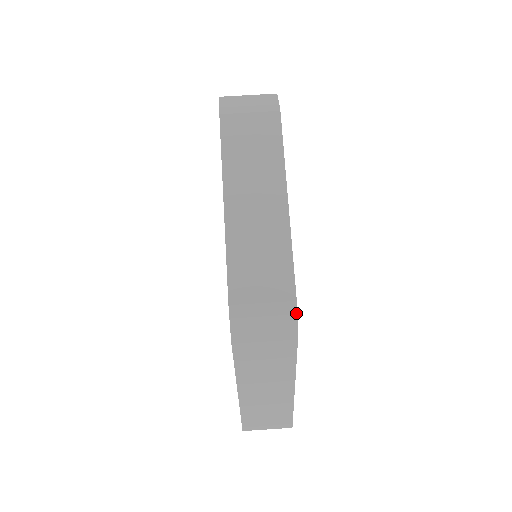
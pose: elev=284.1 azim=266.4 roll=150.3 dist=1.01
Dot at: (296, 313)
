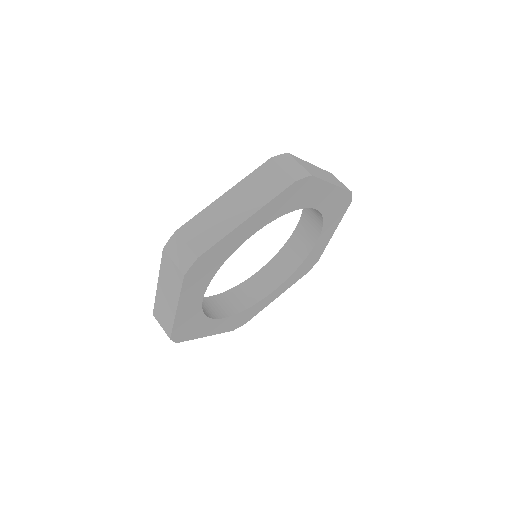
Dot at: (193, 263)
